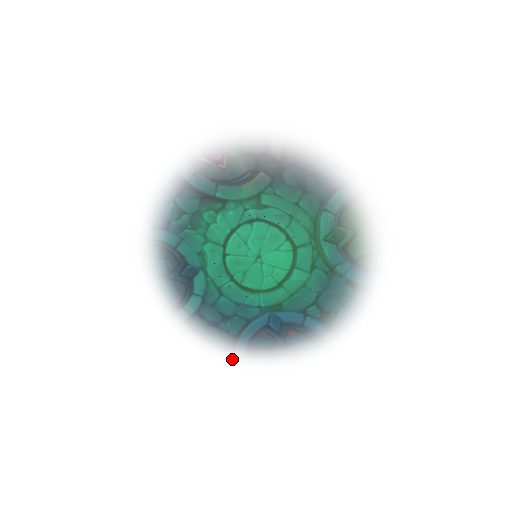
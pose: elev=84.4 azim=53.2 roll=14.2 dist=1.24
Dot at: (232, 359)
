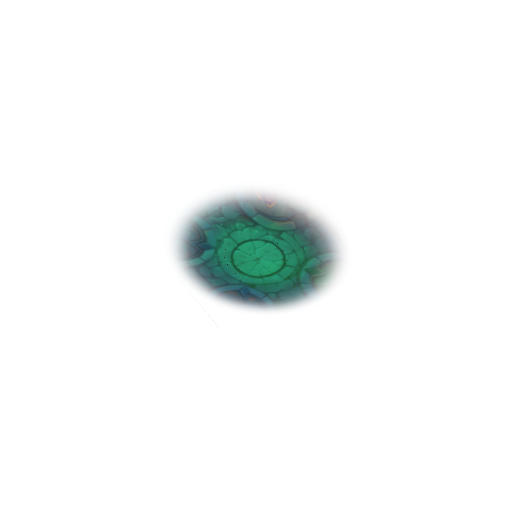
Dot at: (204, 296)
